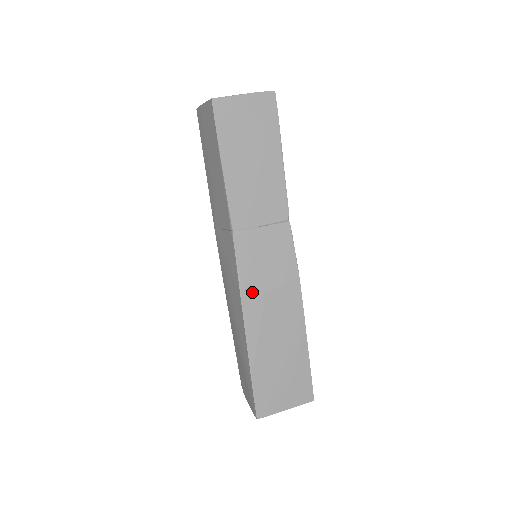
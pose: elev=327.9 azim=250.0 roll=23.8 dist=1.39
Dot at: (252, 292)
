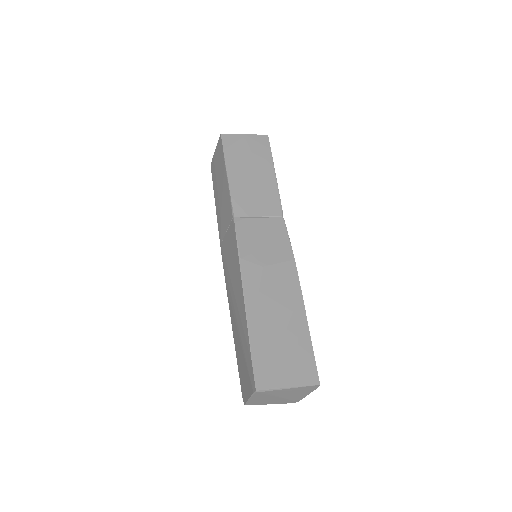
Dot at: (251, 264)
